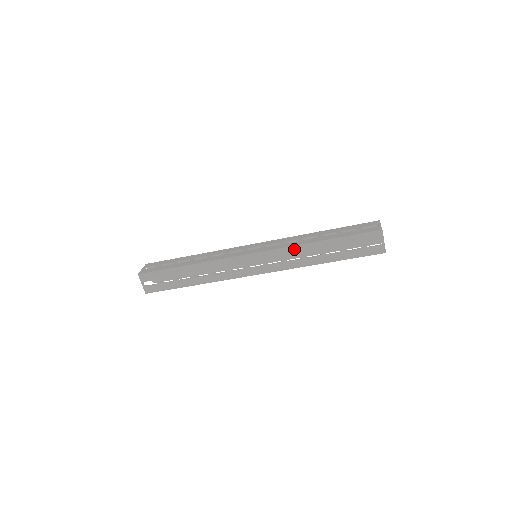
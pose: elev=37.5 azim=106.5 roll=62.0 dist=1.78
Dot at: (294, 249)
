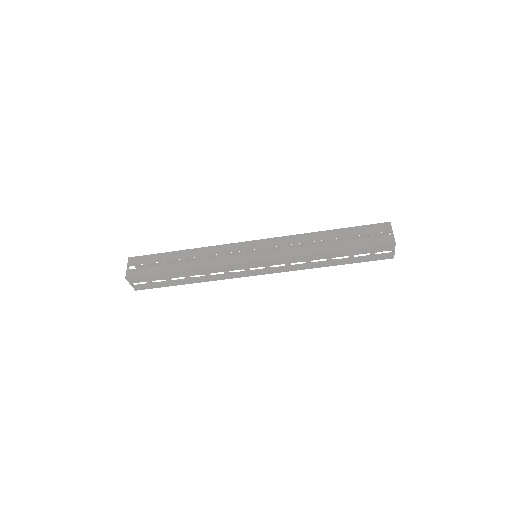
Dot at: (300, 258)
